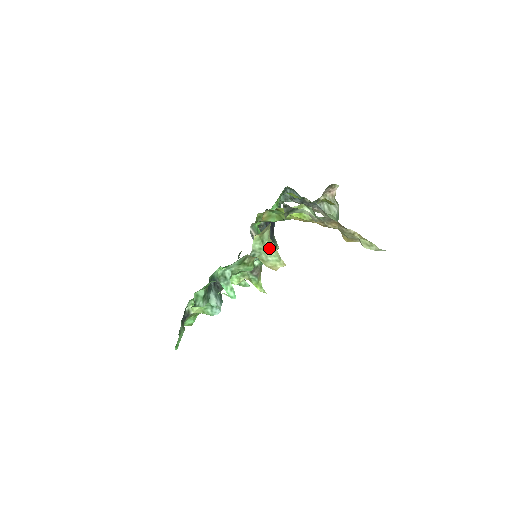
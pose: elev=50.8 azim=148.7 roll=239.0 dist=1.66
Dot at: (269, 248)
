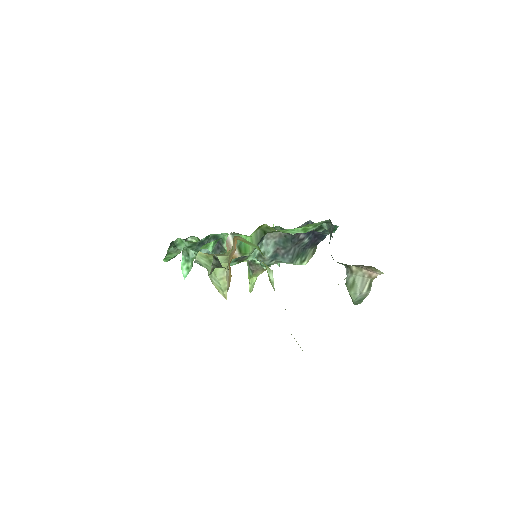
Dot at: (216, 272)
